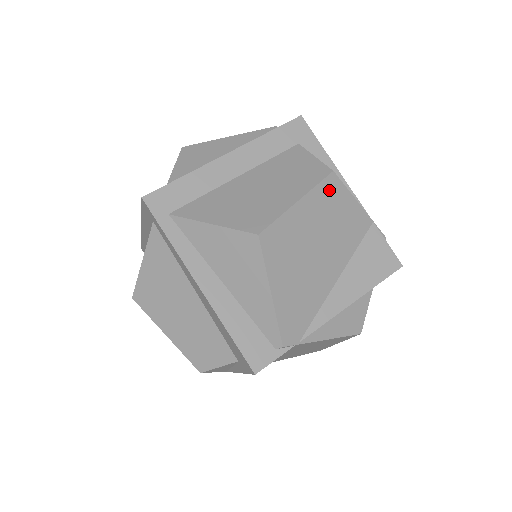
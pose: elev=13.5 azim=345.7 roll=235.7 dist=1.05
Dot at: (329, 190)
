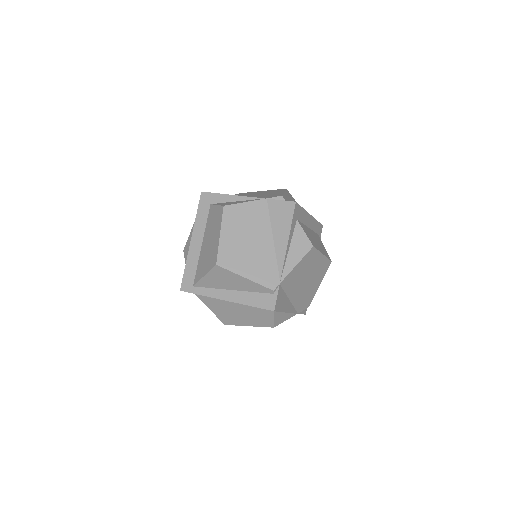
Dot at: (230, 214)
